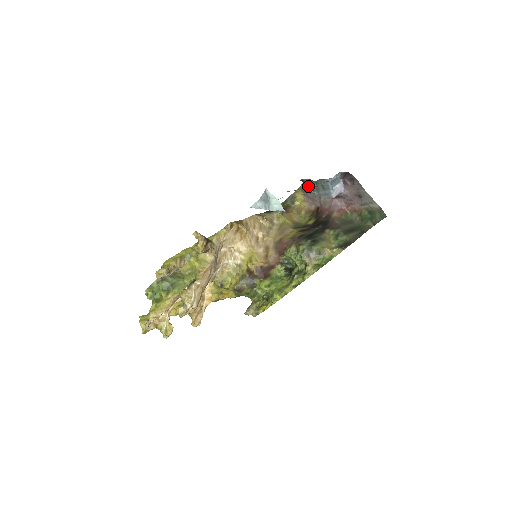
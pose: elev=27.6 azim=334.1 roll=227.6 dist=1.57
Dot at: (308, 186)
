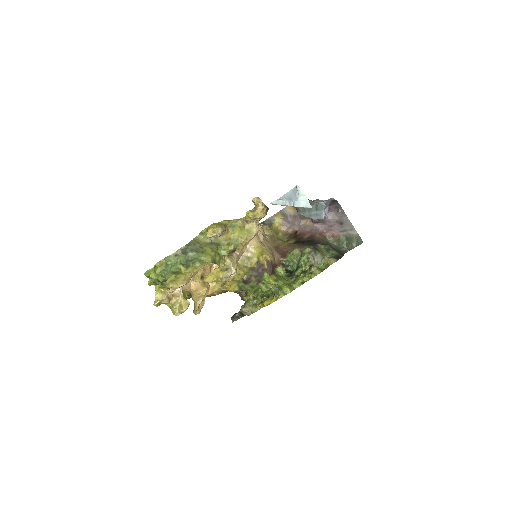
Dot at: occluded
